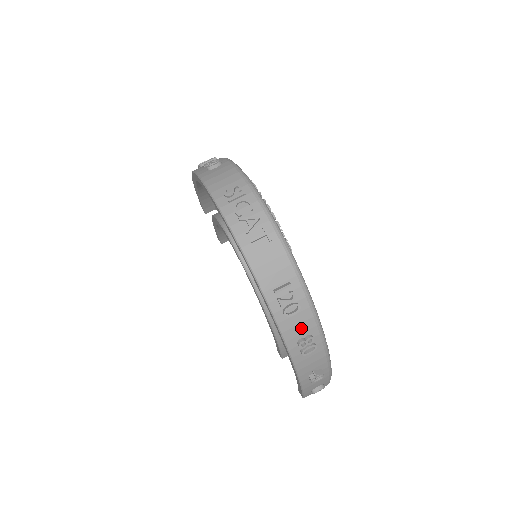
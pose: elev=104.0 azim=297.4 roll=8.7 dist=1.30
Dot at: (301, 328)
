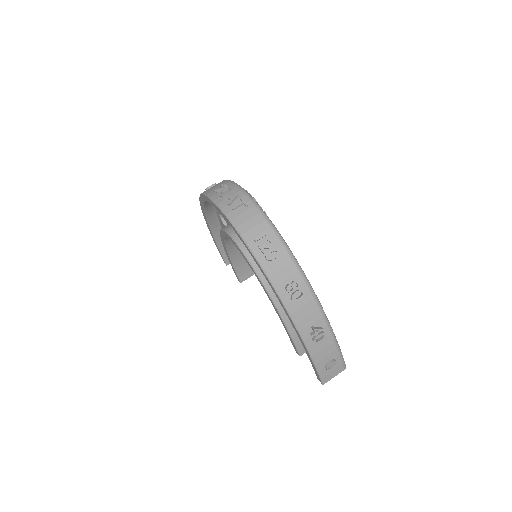
Dot at: (285, 273)
